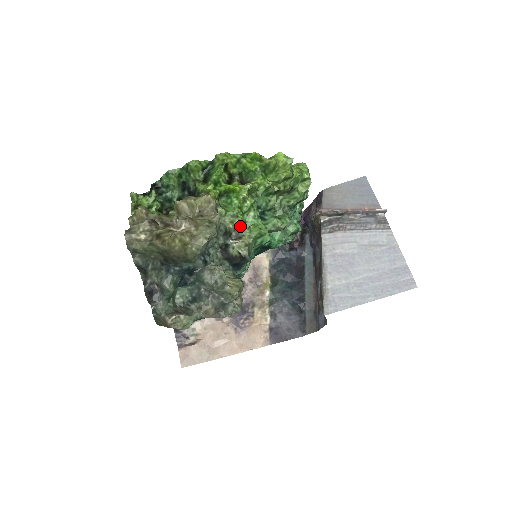
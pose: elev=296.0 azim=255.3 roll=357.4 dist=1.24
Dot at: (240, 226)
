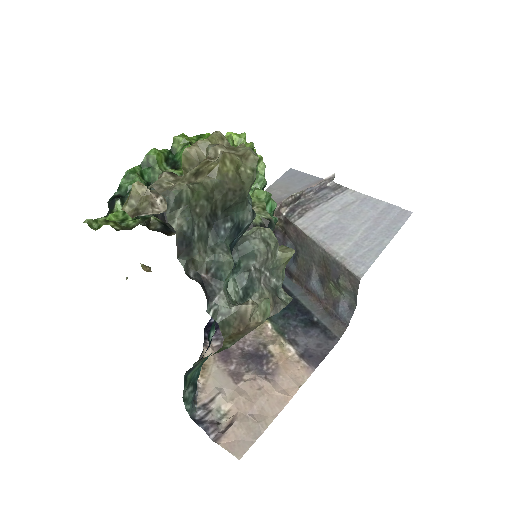
Dot at: occluded
